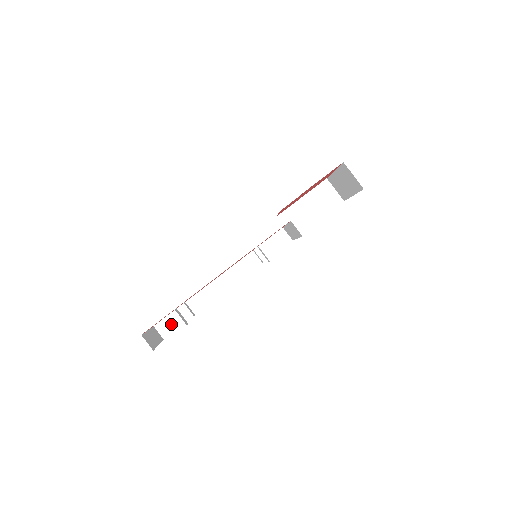
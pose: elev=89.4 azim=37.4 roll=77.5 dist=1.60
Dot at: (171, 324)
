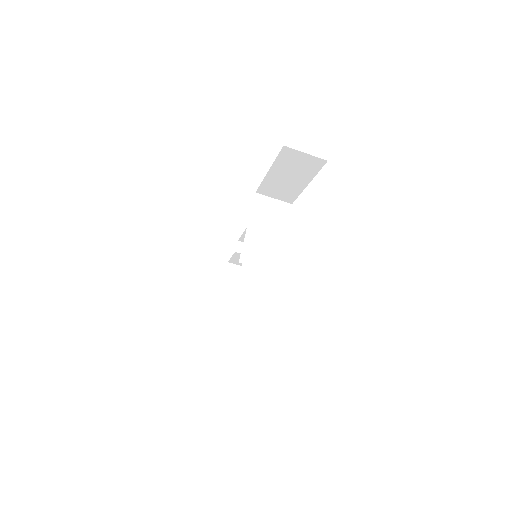
Dot at: (238, 260)
